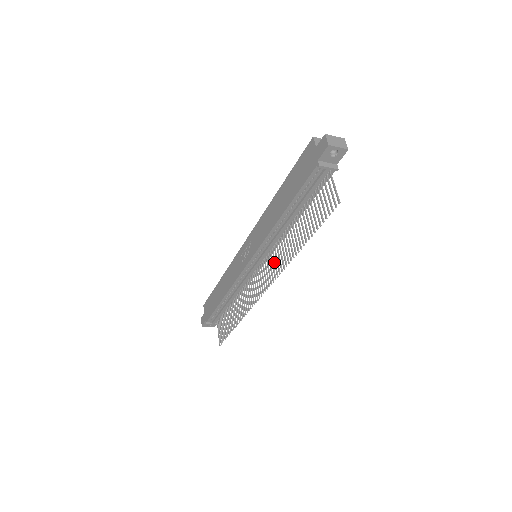
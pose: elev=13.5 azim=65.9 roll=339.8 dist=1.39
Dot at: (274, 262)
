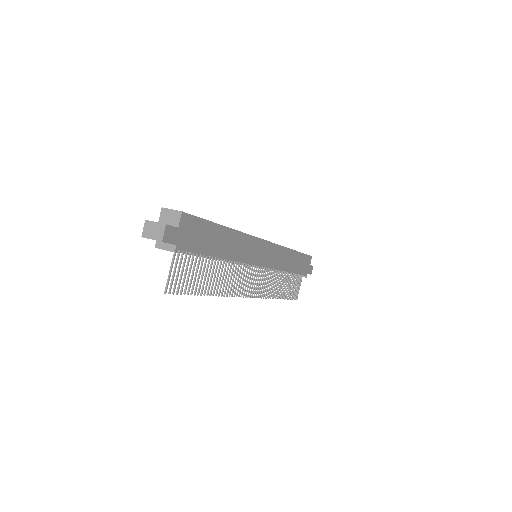
Dot at: (239, 280)
